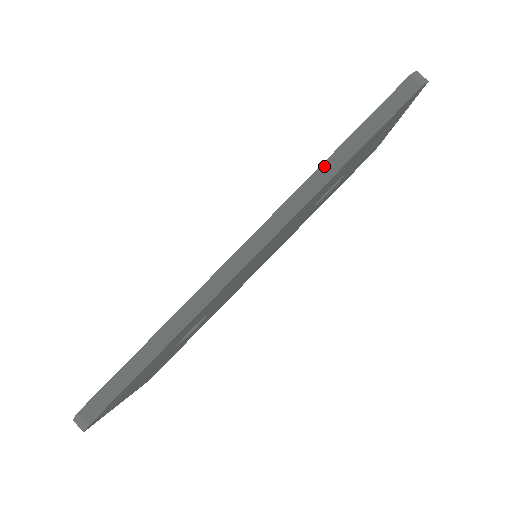
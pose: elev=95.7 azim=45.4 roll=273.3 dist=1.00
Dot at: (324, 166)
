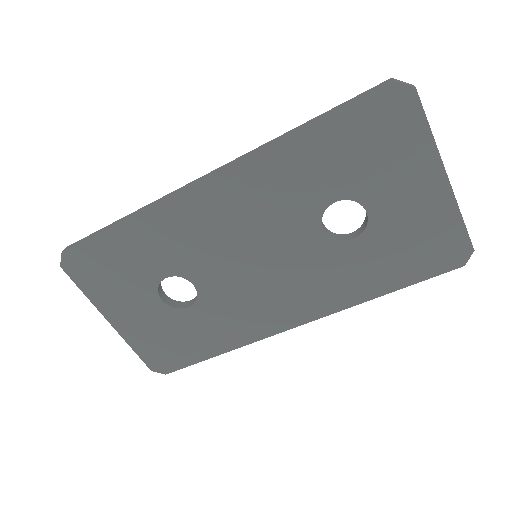
Dot at: (286, 133)
